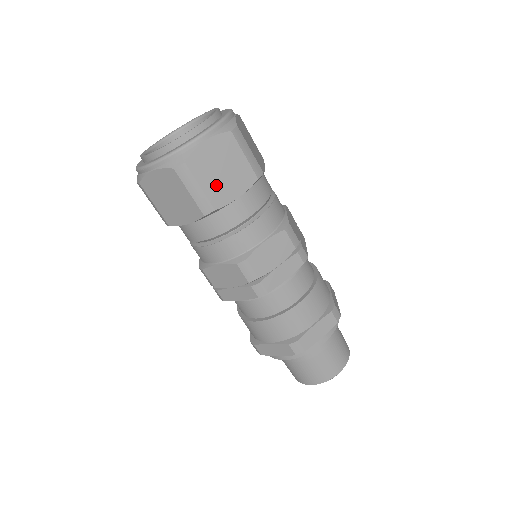
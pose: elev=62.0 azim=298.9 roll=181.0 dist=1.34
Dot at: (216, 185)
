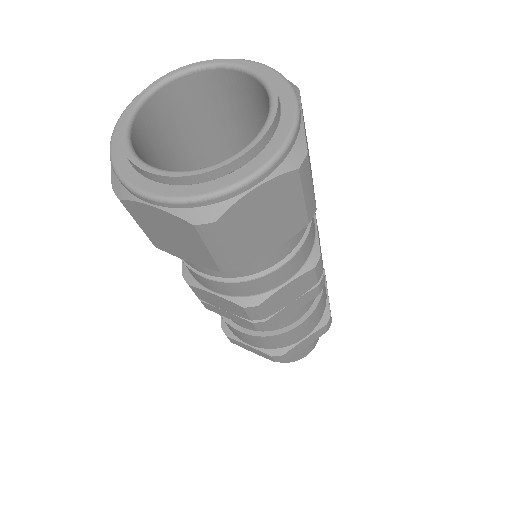
Dot at: (251, 241)
